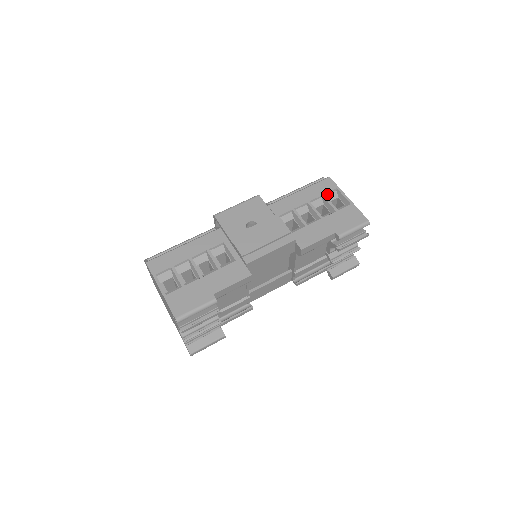
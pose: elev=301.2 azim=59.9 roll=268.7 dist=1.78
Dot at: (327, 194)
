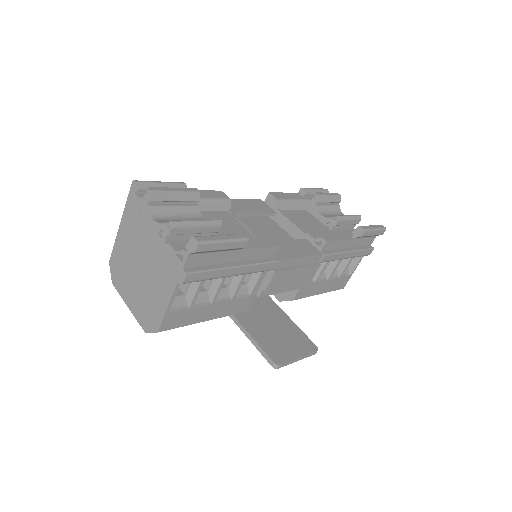
Dot at: occluded
